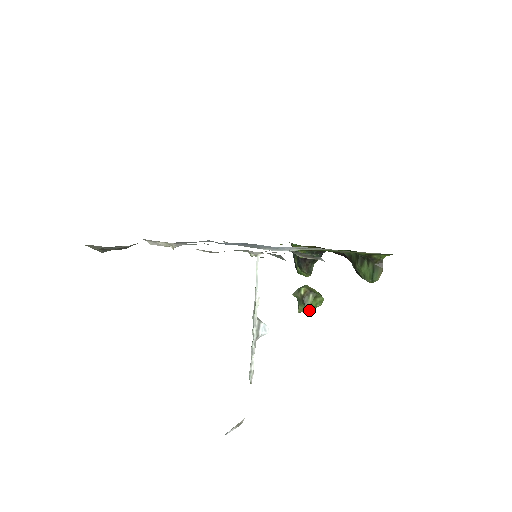
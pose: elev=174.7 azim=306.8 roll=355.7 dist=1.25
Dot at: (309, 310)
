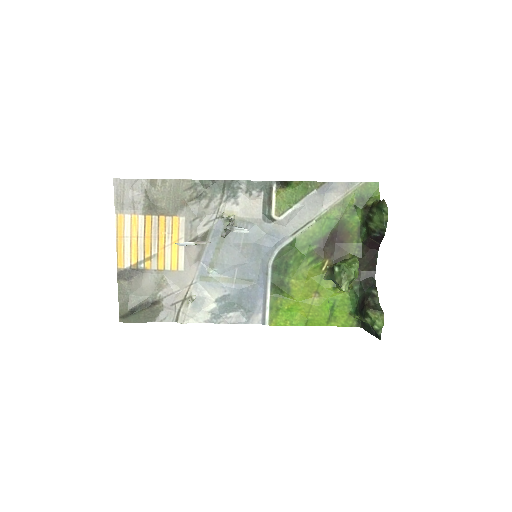
Dot at: (343, 270)
